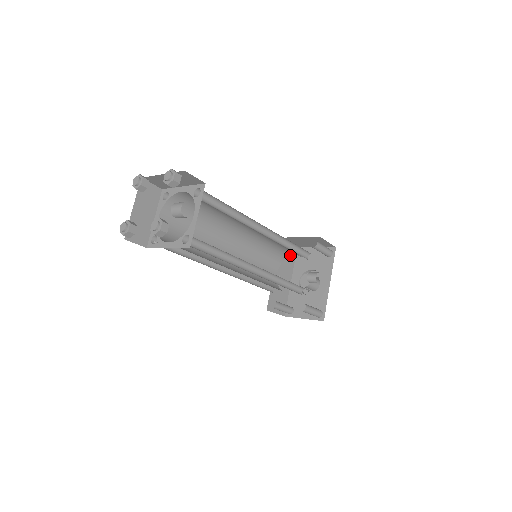
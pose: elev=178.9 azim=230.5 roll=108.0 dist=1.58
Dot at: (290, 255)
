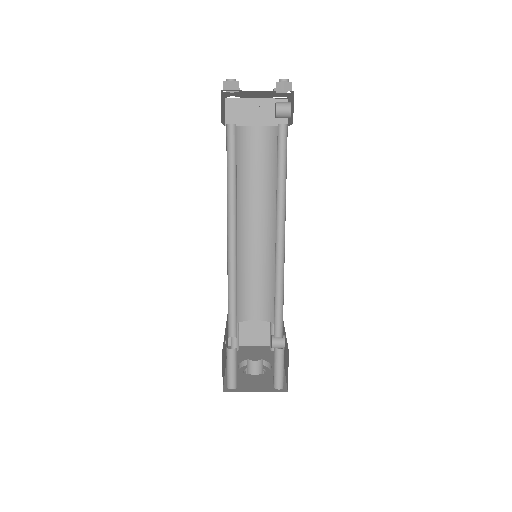
Dot at: (247, 318)
